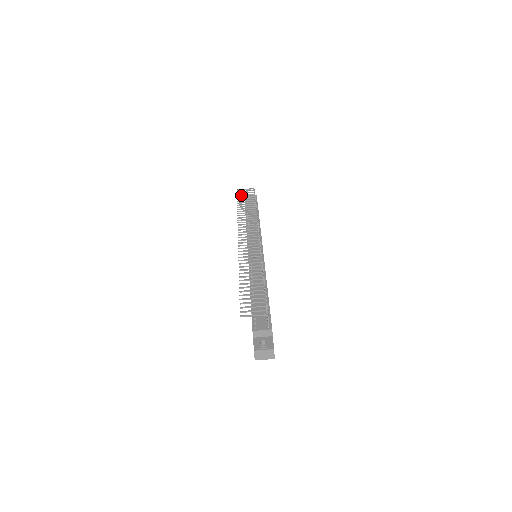
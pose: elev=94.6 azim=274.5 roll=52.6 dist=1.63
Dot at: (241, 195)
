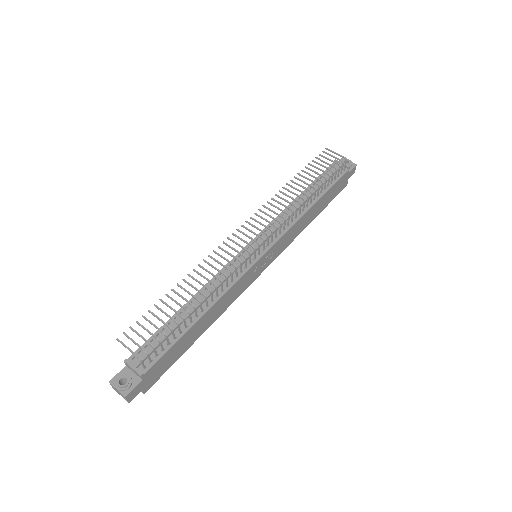
Dot at: (320, 160)
